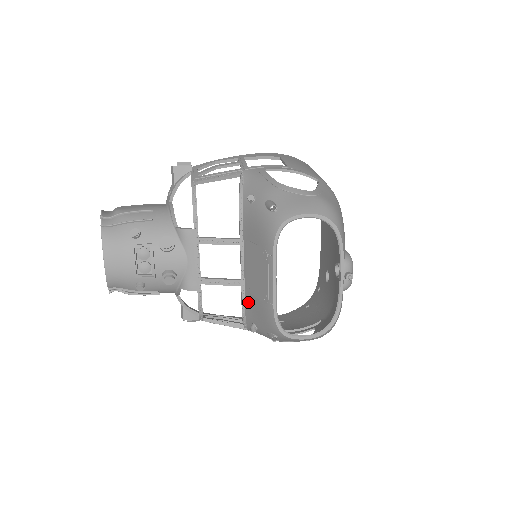
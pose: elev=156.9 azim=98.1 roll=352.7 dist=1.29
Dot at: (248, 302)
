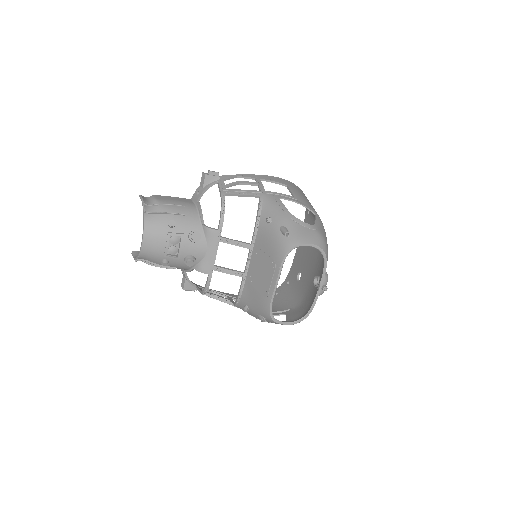
Dot at: (246, 290)
